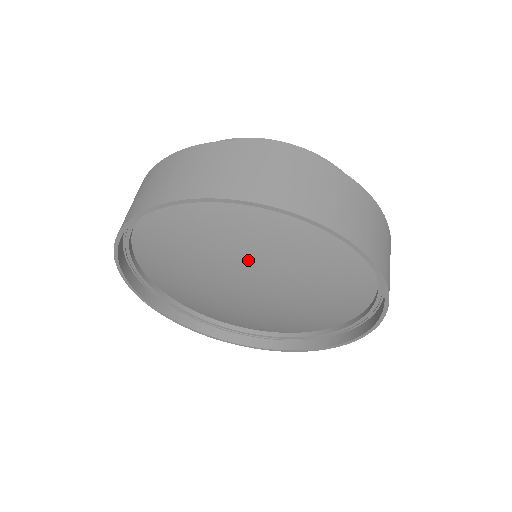
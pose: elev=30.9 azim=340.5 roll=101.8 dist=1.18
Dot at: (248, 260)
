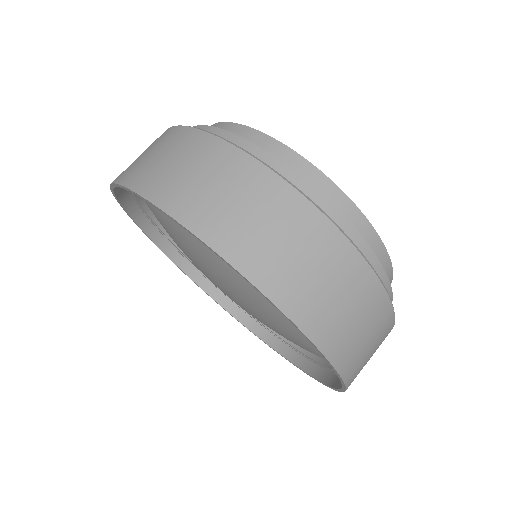
Dot at: (235, 284)
